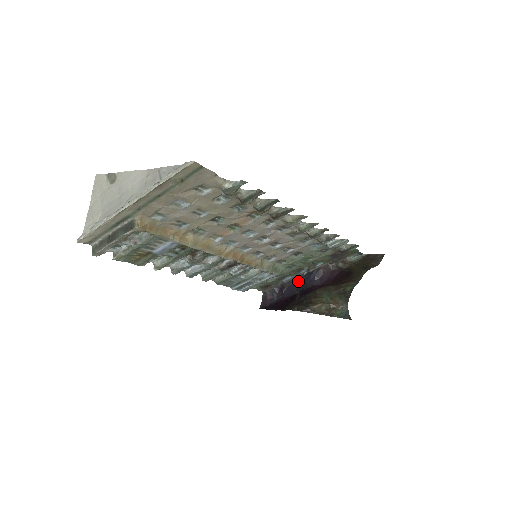
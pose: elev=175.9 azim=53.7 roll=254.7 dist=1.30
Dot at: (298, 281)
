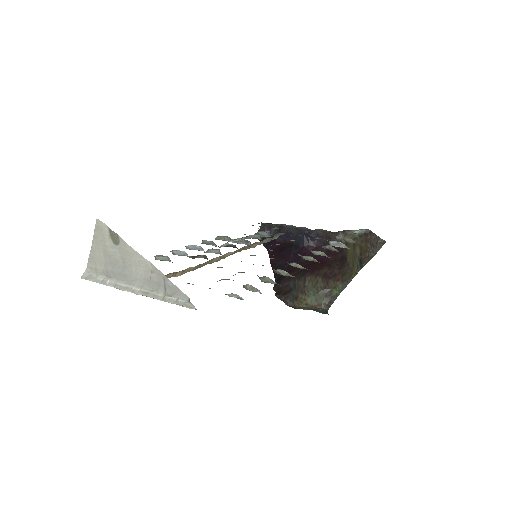
Dot at: (297, 232)
